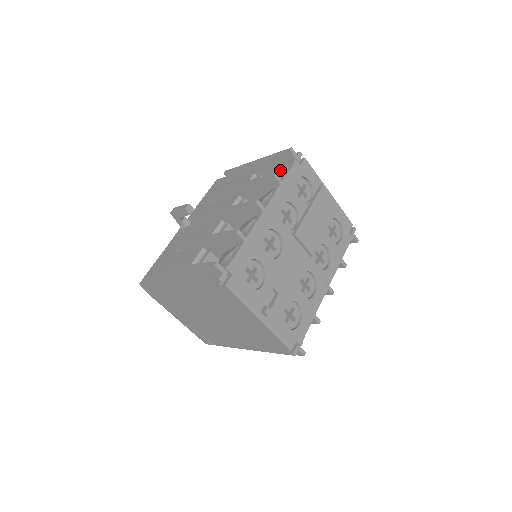
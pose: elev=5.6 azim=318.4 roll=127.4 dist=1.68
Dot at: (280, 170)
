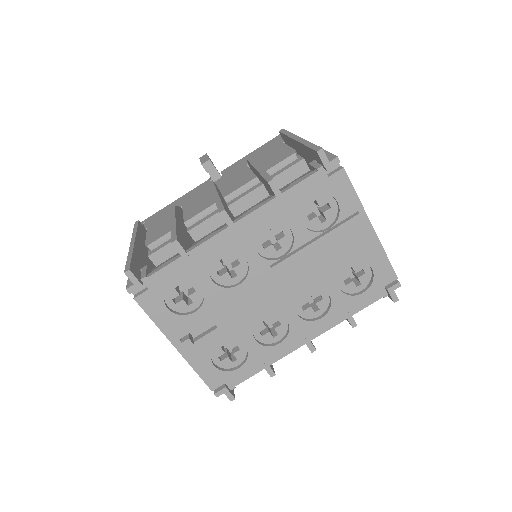
Dot at: occluded
